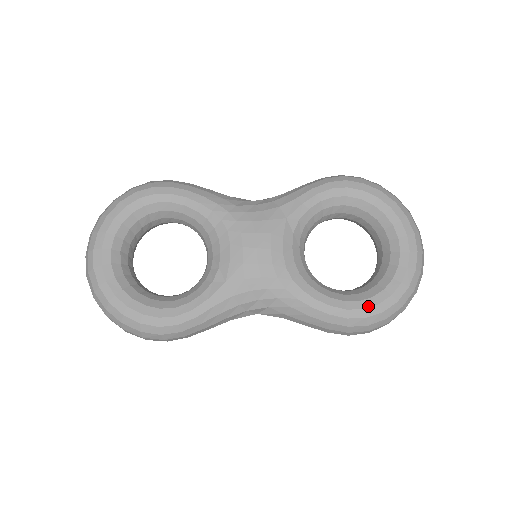
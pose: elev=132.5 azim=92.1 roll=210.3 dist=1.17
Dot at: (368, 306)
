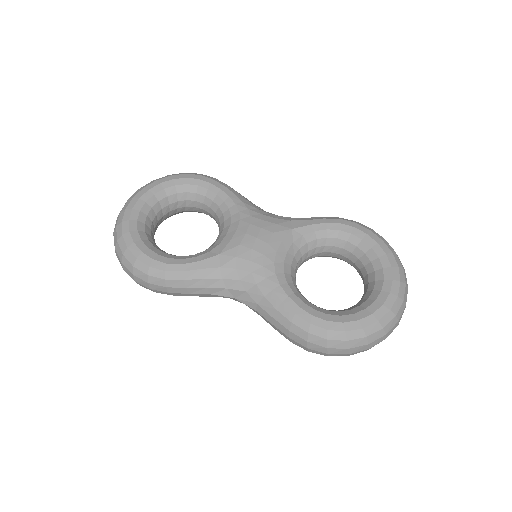
Dot at: (333, 320)
